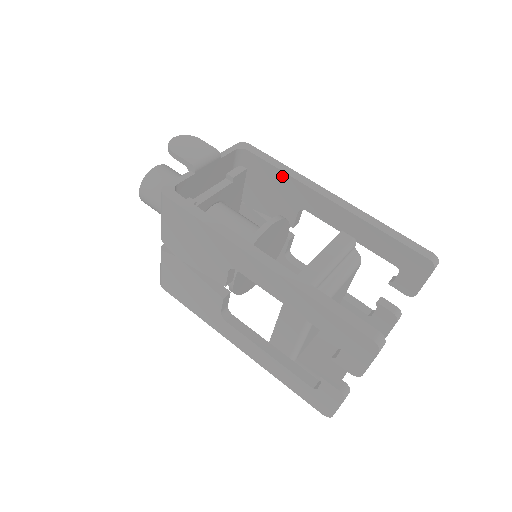
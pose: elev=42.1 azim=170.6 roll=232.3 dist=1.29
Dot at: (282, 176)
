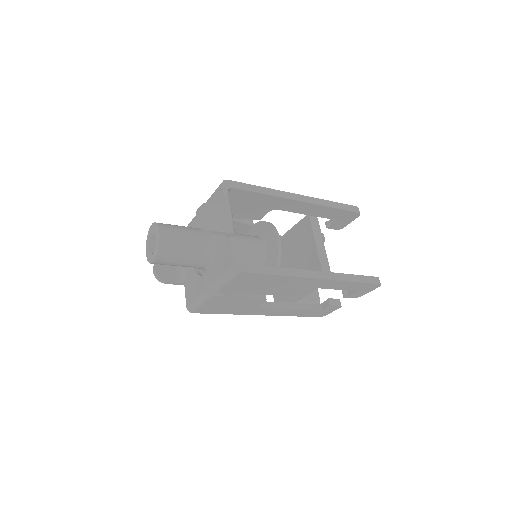
Dot at: (263, 196)
